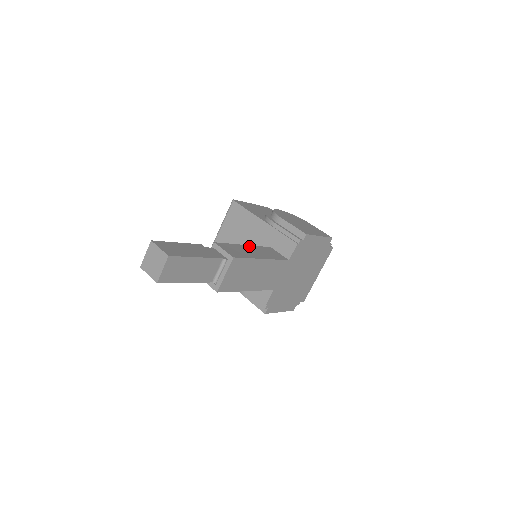
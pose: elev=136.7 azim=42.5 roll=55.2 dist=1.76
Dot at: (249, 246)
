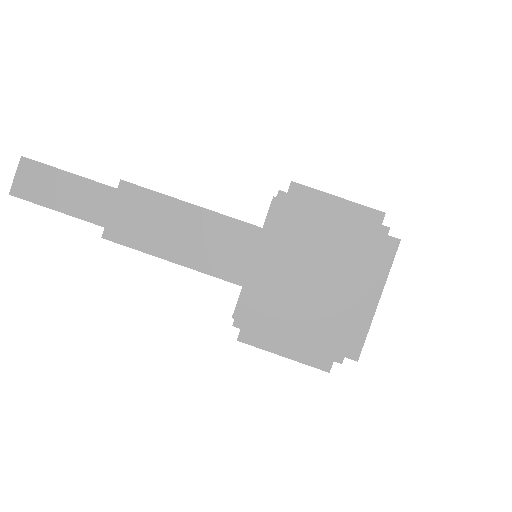
Dot at: occluded
